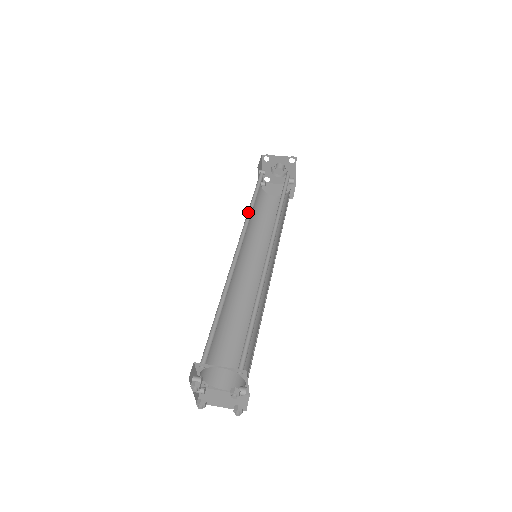
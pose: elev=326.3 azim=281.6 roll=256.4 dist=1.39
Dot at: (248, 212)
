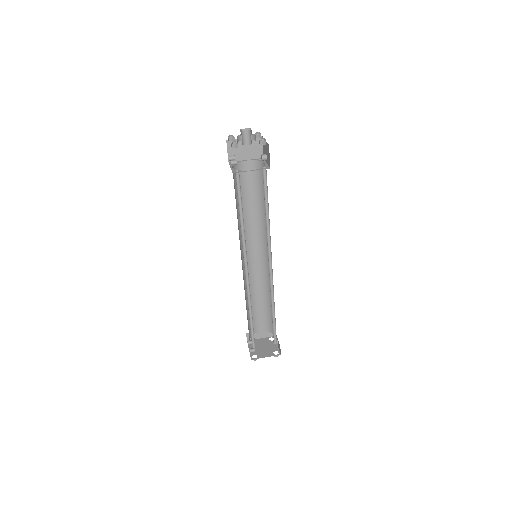
Dot at: occluded
